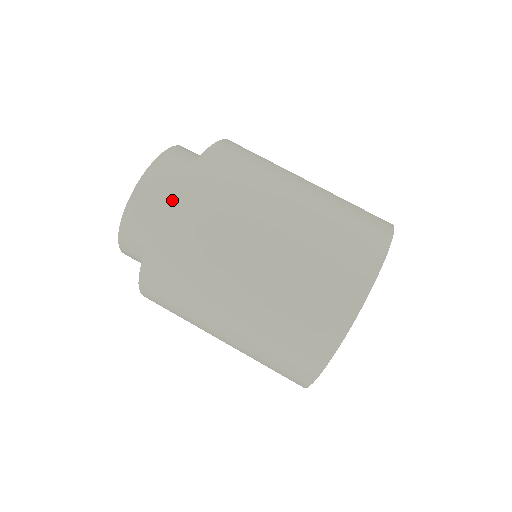
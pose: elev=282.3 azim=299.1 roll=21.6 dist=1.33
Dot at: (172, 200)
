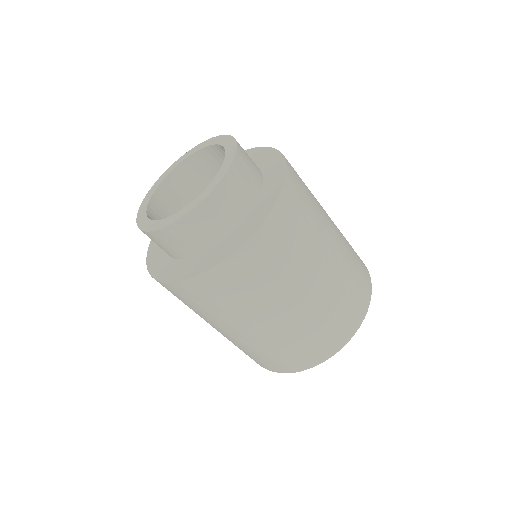
Dot at: occluded
